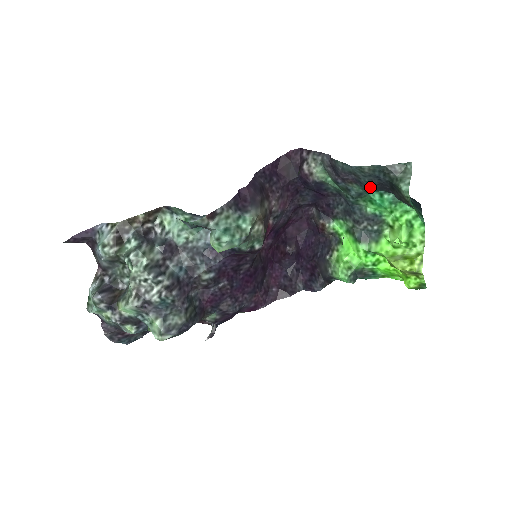
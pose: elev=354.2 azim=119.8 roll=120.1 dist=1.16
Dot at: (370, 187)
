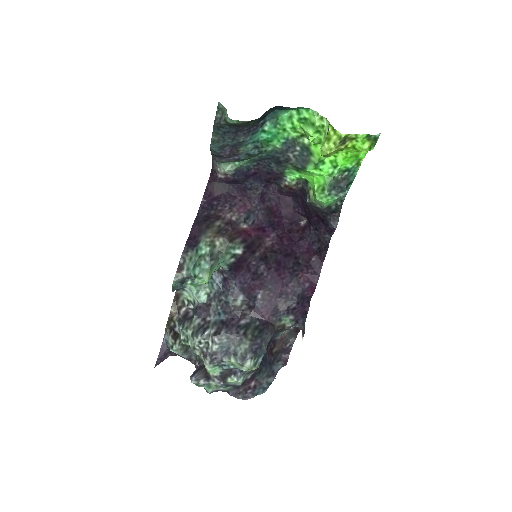
Dot at: (241, 140)
